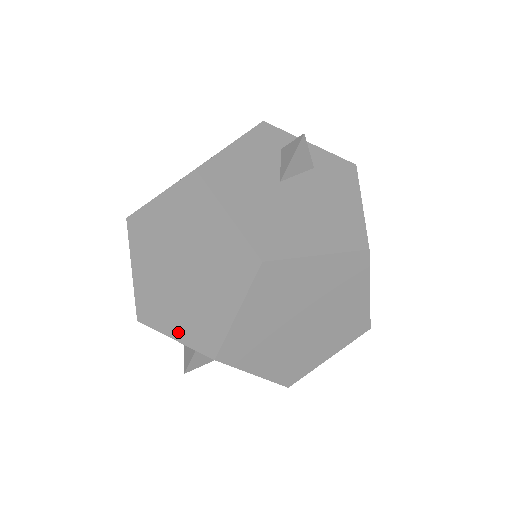
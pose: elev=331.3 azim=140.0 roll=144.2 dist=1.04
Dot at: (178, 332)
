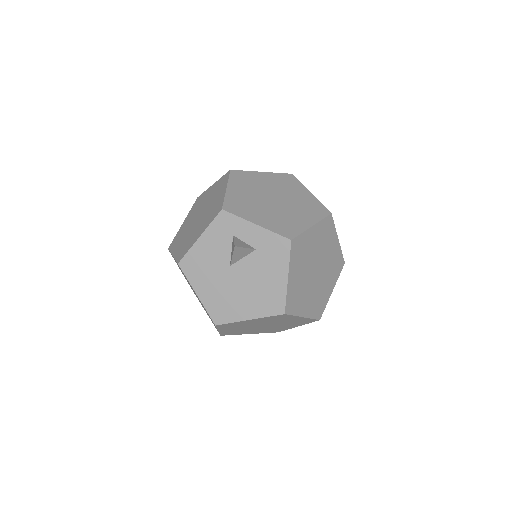
Dot at: occluded
